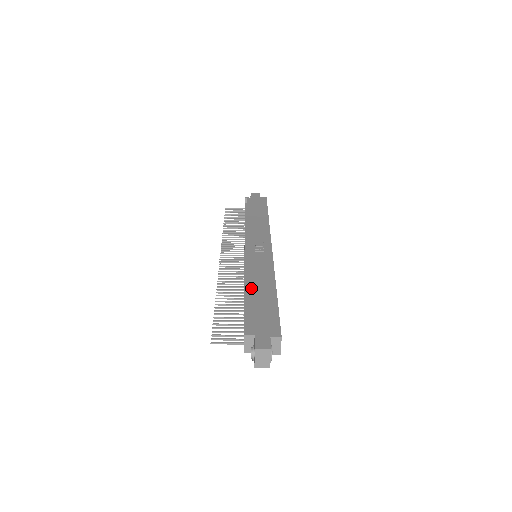
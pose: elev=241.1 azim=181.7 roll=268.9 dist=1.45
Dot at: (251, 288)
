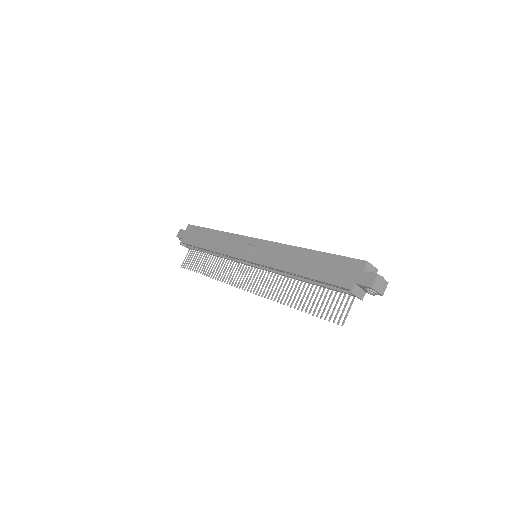
Dot at: (298, 271)
